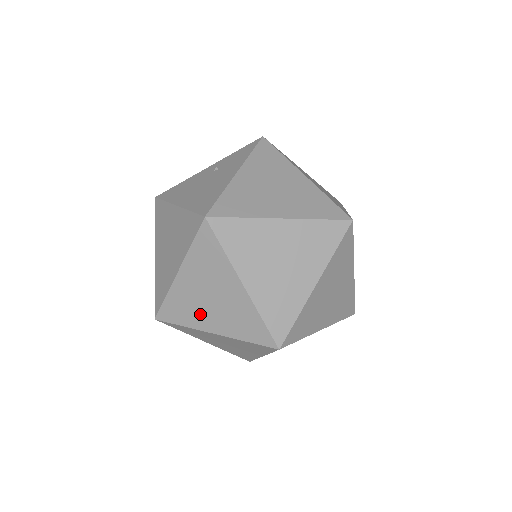
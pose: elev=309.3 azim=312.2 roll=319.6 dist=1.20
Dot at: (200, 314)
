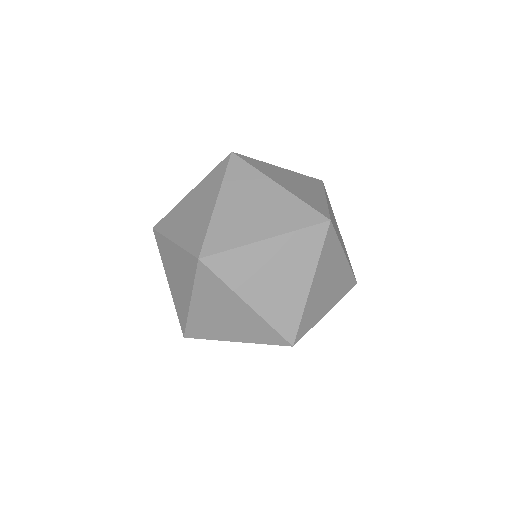
Dot at: occluded
